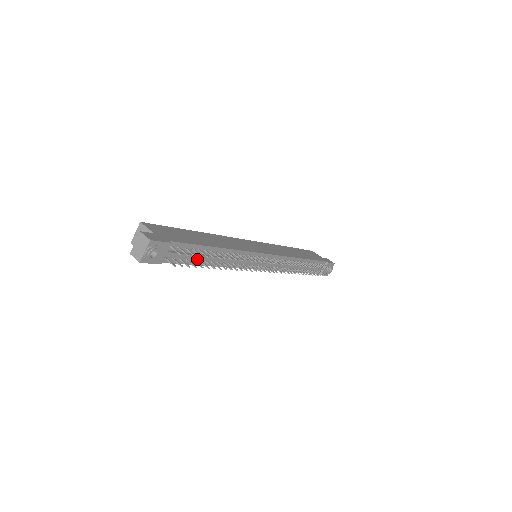
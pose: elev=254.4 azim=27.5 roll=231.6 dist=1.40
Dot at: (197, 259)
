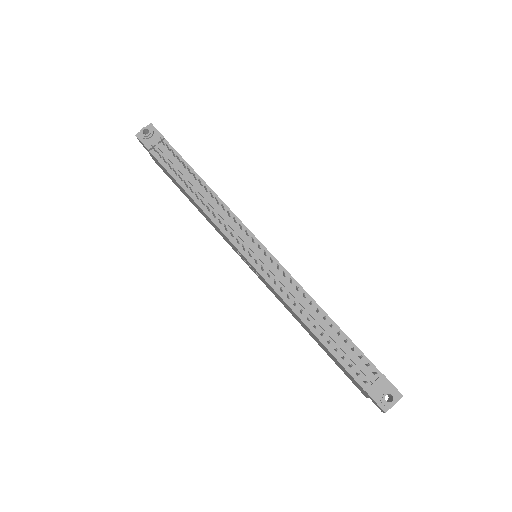
Dot at: (180, 176)
